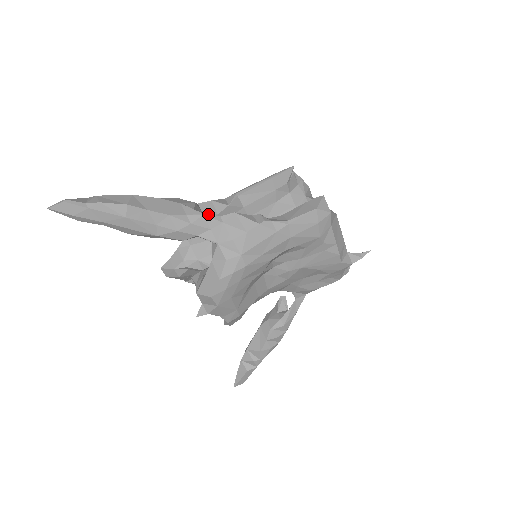
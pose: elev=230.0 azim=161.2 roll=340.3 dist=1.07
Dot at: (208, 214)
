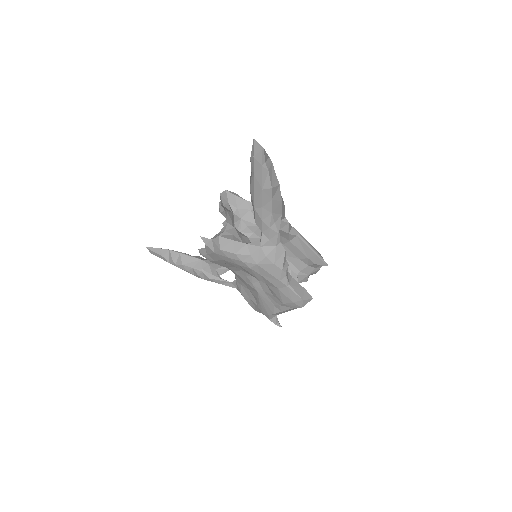
Dot at: occluded
